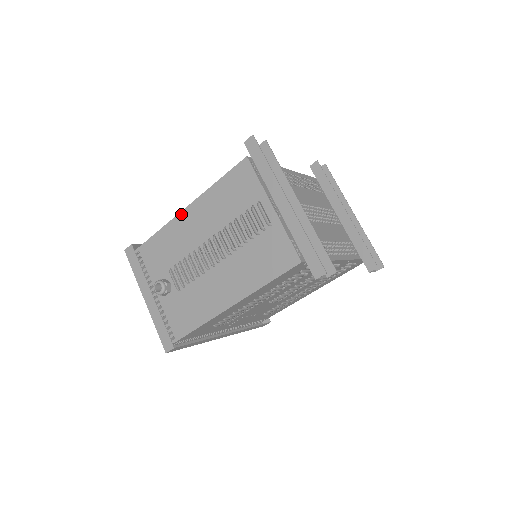
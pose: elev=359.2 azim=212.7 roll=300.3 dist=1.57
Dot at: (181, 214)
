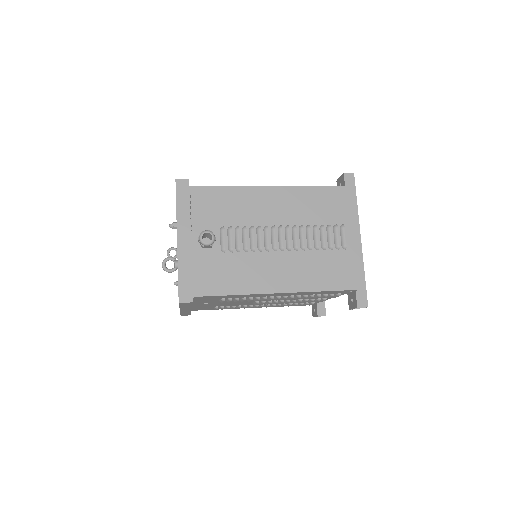
Dot at: (261, 188)
